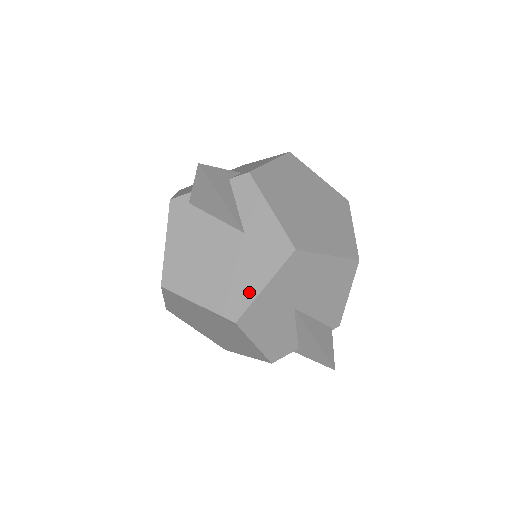
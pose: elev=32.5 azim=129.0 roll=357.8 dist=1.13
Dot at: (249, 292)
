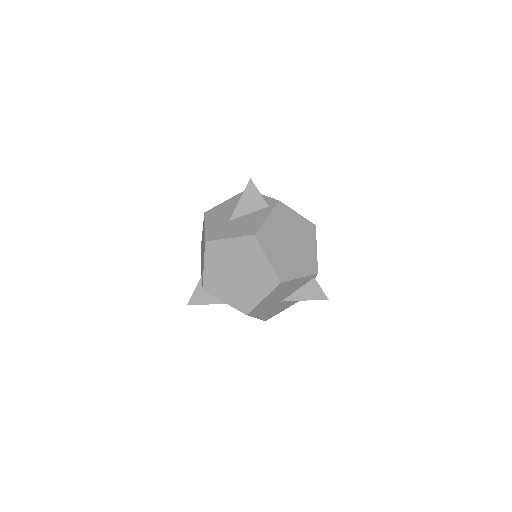
Dot at: occluded
